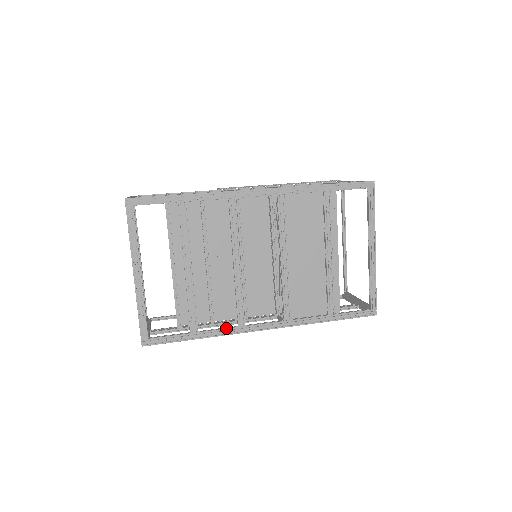
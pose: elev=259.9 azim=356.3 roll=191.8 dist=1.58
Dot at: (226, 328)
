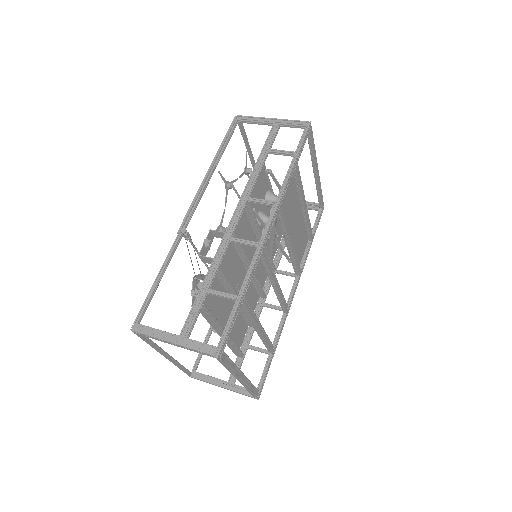
Dot at: (282, 323)
